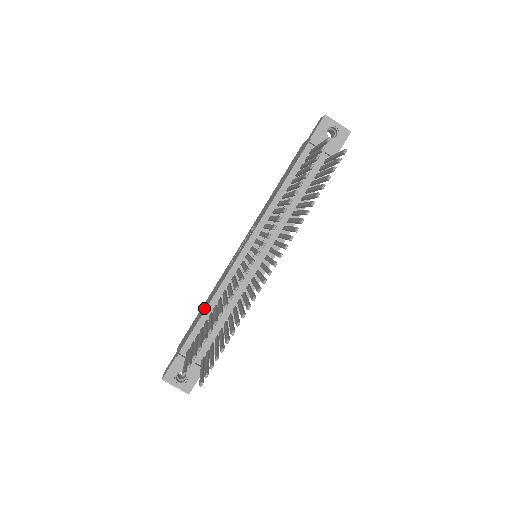
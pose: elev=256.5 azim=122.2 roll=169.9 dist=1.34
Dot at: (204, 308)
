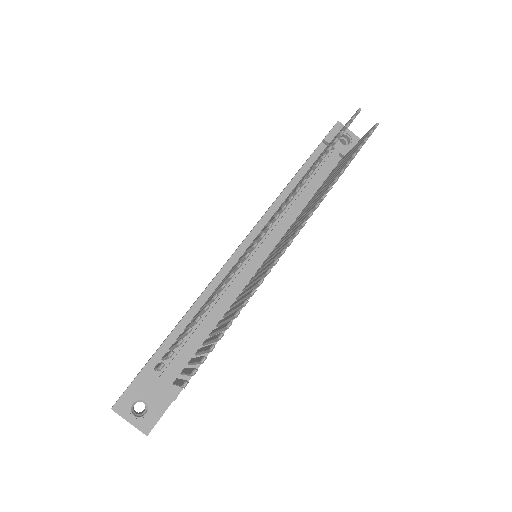
Dot at: (183, 316)
